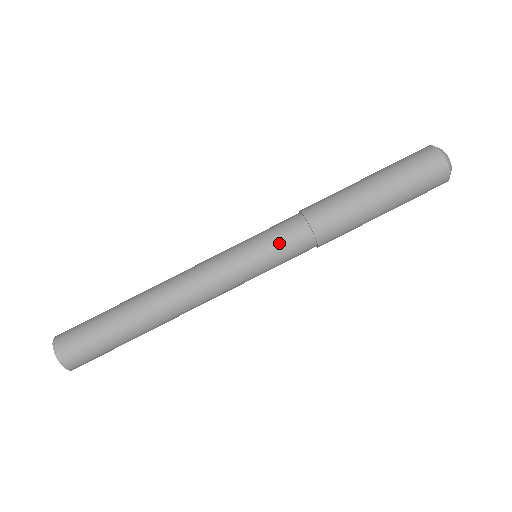
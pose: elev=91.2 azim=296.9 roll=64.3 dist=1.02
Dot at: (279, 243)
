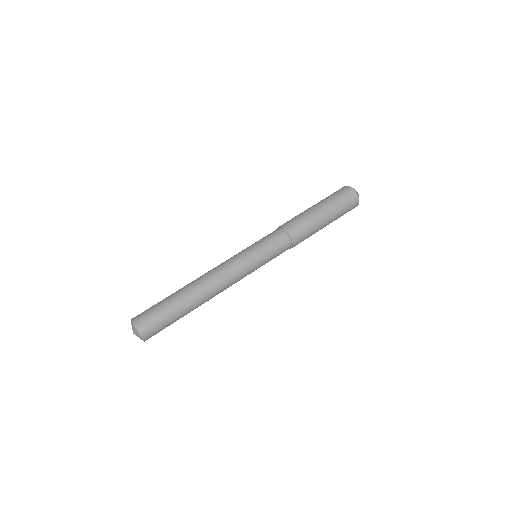
Dot at: (269, 242)
